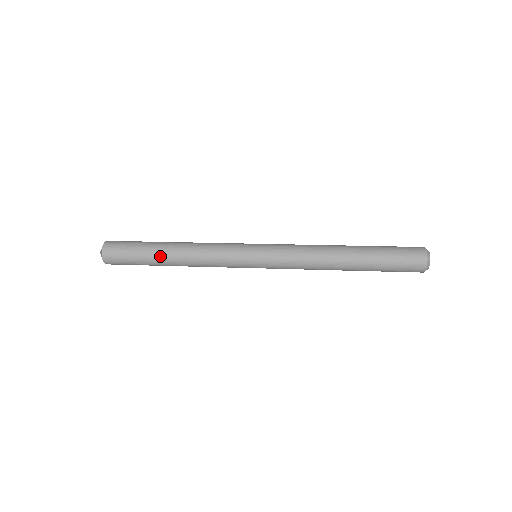
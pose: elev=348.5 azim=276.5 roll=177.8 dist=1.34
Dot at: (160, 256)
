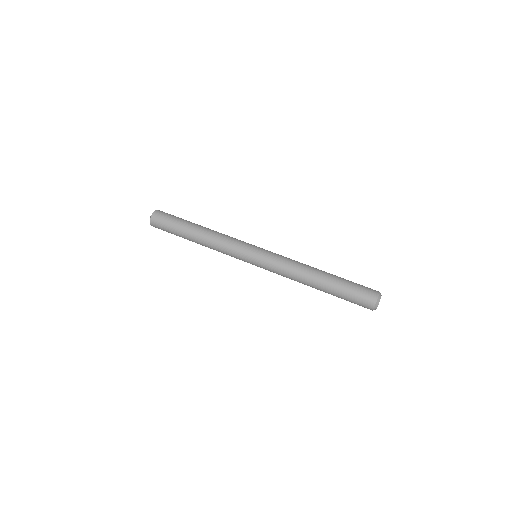
Dot at: occluded
